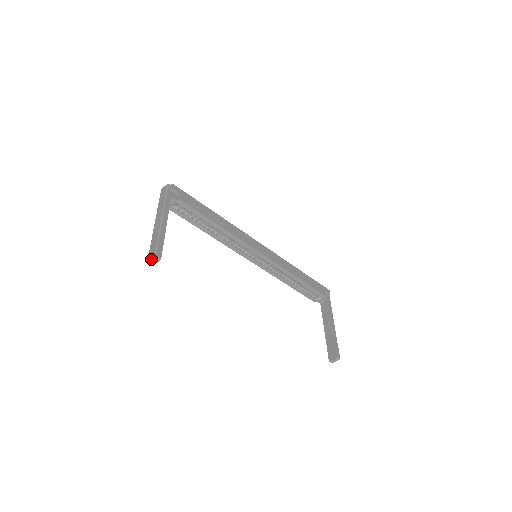
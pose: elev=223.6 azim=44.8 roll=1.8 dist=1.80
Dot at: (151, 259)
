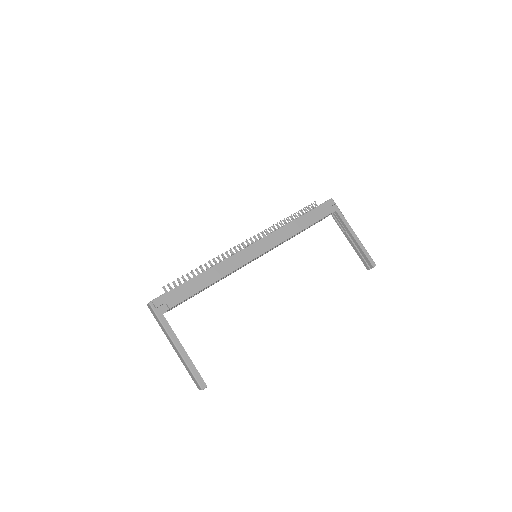
Dot at: occluded
